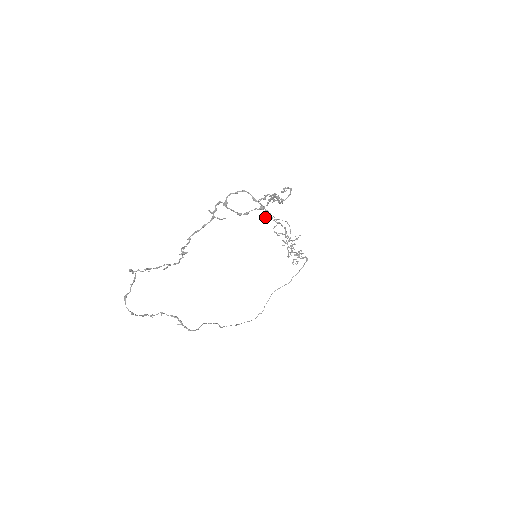
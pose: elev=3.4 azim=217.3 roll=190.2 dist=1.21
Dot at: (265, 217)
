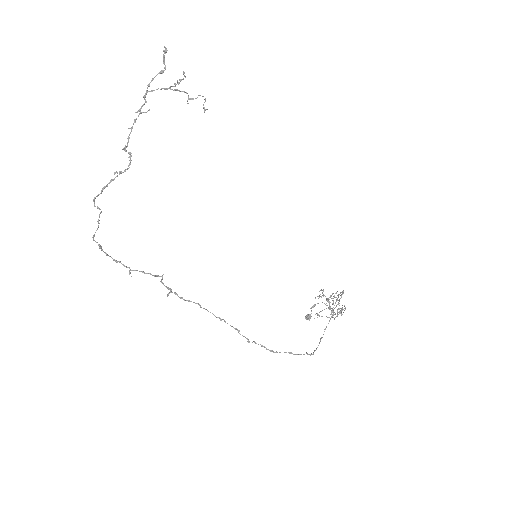
Dot at: (305, 317)
